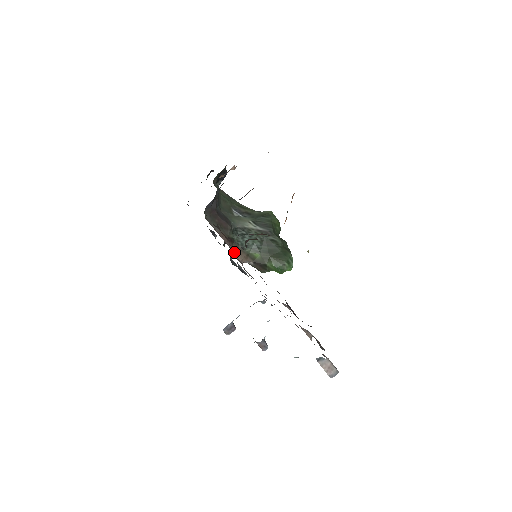
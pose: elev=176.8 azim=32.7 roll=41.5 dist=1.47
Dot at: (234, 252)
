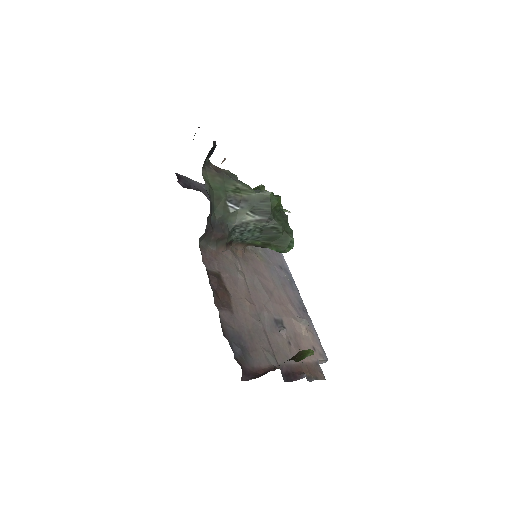
Dot at: (234, 248)
